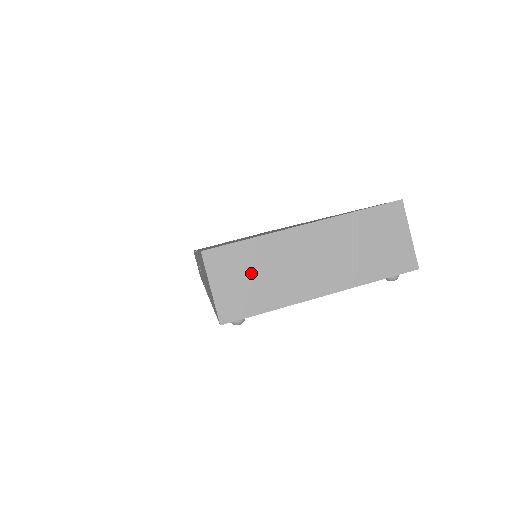
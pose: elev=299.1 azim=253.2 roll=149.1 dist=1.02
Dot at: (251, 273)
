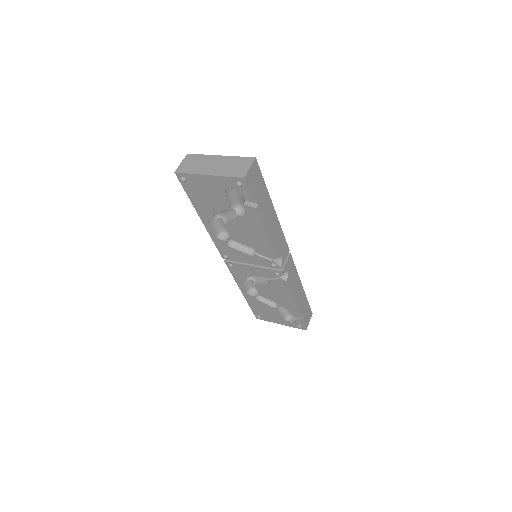
Dot at: (194, 163)
